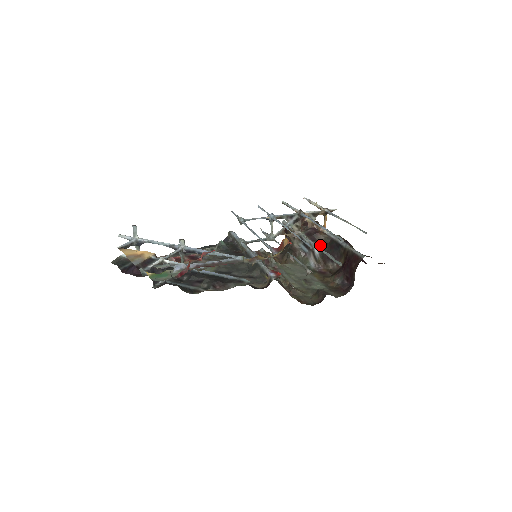
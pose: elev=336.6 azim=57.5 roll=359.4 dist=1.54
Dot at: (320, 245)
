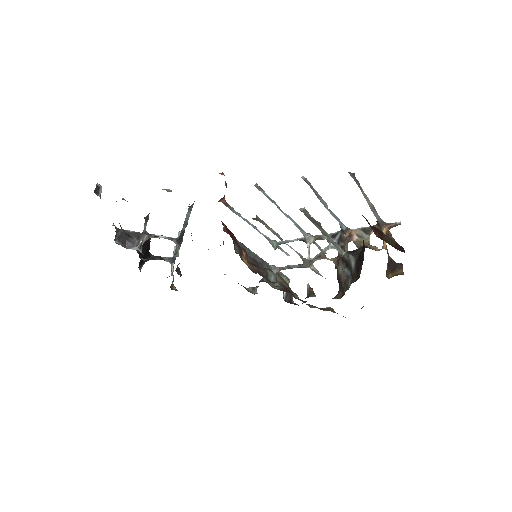
Dot at: (357, 254)
